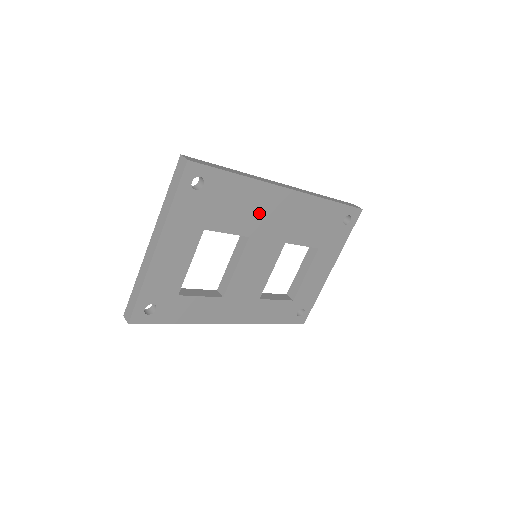
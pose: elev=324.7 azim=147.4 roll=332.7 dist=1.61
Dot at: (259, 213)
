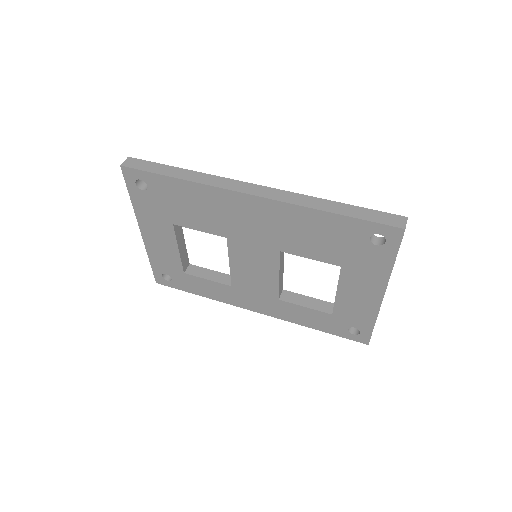
Dot at: (224, 216)
